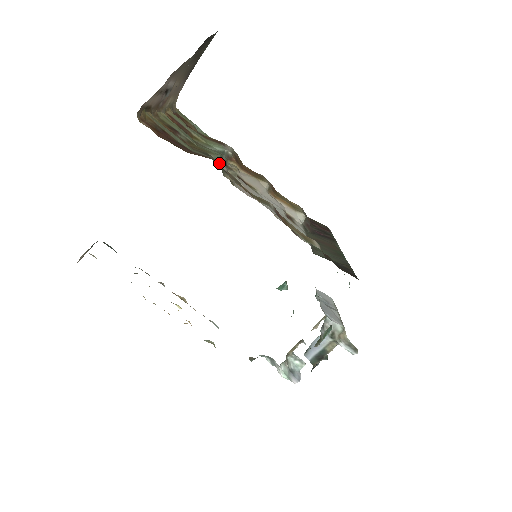
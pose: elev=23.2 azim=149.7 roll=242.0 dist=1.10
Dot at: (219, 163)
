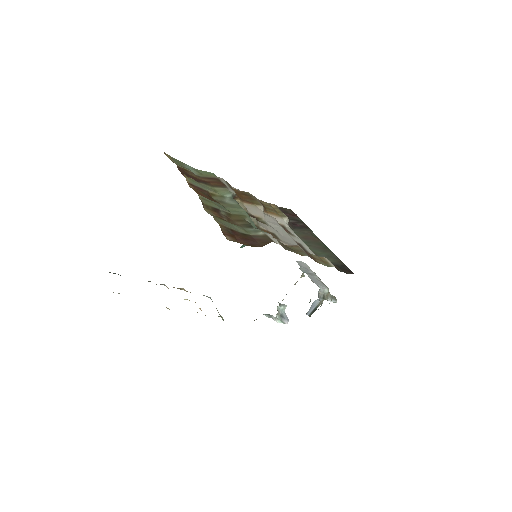
Dot at: (272, 239)
